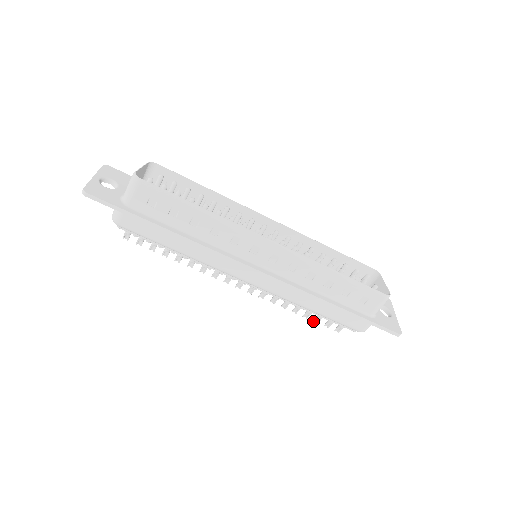
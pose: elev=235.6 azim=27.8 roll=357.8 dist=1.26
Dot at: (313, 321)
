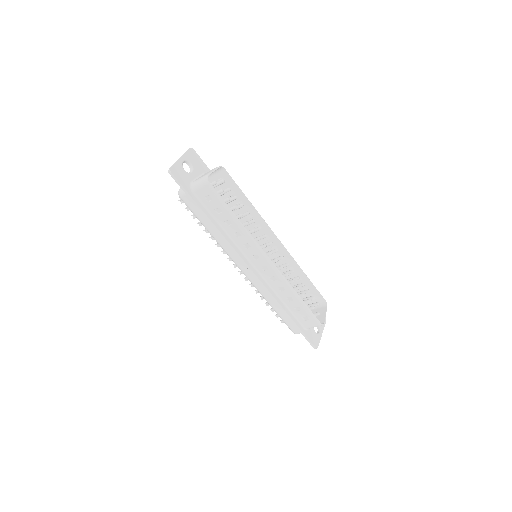
Dot at: (270, 309)
